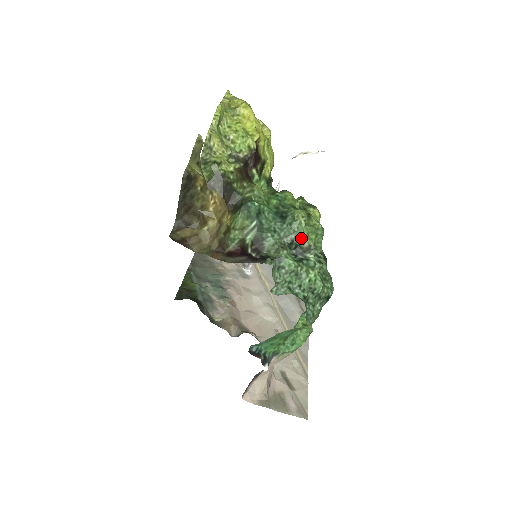
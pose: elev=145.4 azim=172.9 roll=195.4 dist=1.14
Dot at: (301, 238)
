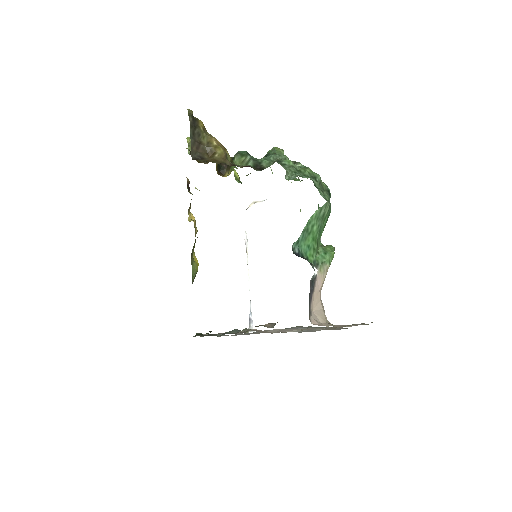
Dot at: (286, 158)
